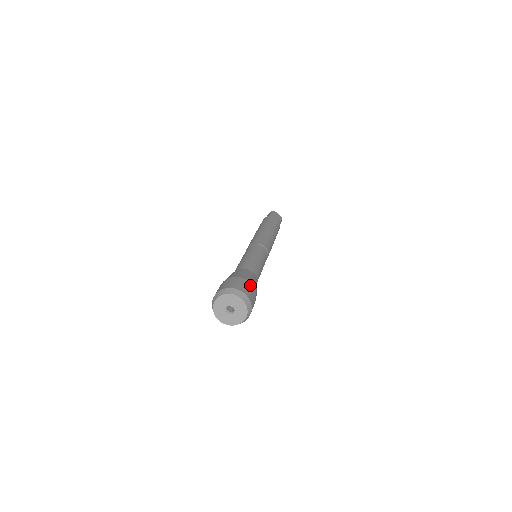
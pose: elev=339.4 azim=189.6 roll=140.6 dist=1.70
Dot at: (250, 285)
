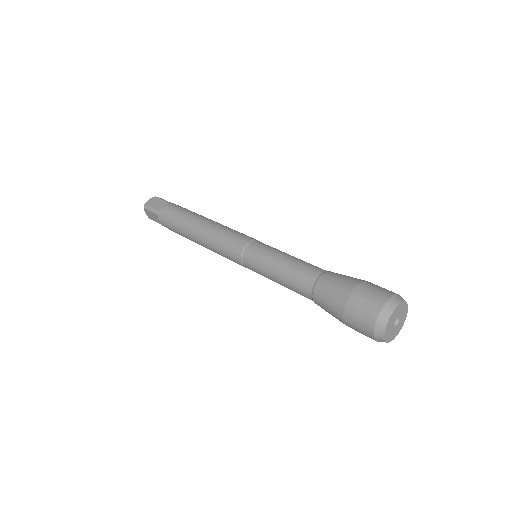
Dot at: (362, 288)
